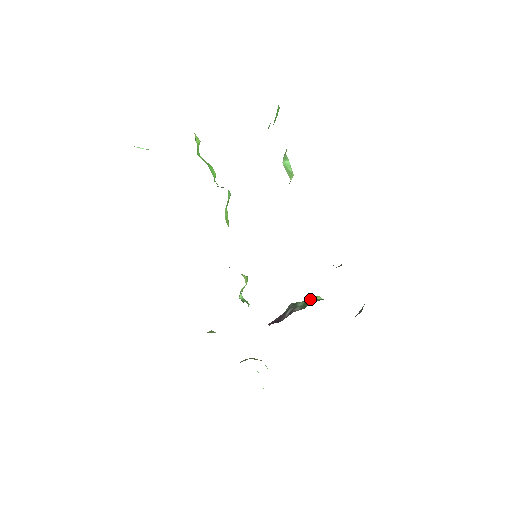
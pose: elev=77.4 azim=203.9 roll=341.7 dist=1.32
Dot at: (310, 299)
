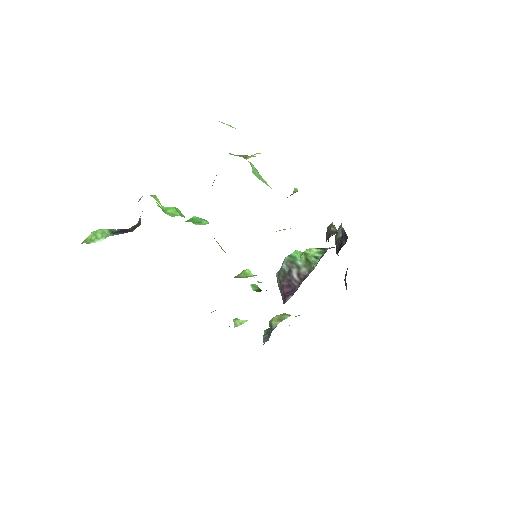
Dot at: (311, 258)
